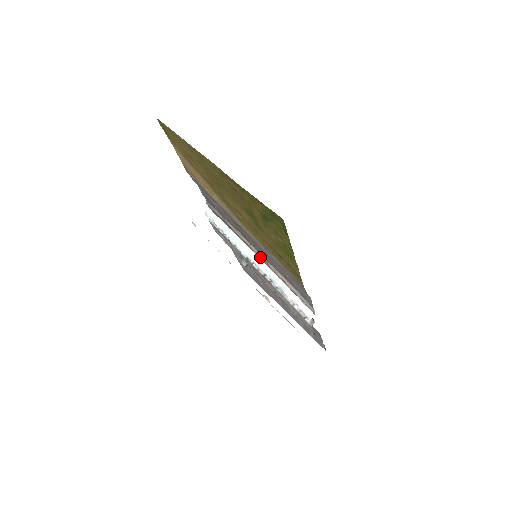
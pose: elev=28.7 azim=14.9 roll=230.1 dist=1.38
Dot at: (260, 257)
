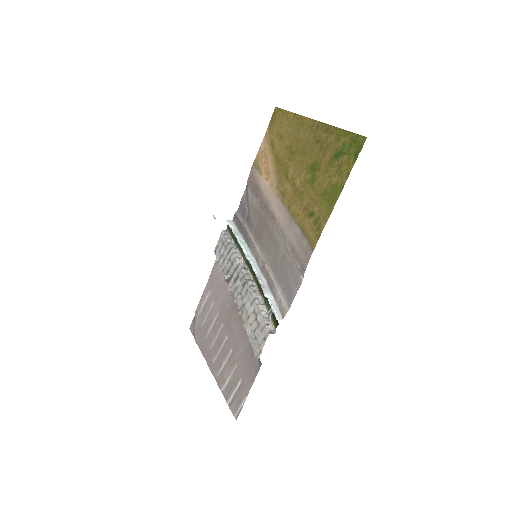
Dot at: (260, 257)
